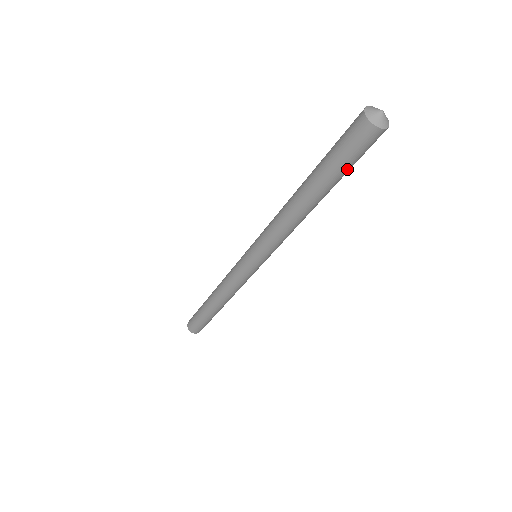
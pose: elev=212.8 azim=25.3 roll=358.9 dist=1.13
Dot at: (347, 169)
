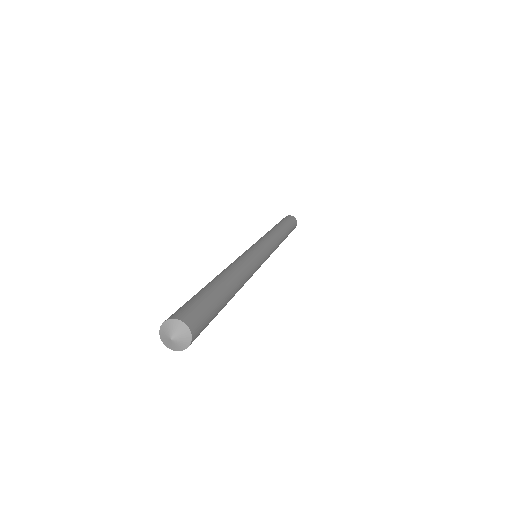
Dot at: occluded
